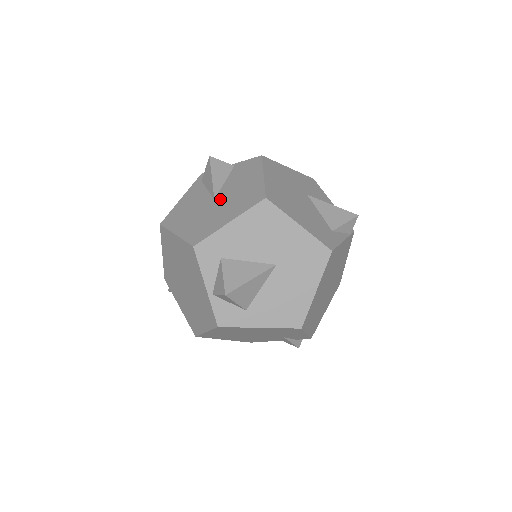
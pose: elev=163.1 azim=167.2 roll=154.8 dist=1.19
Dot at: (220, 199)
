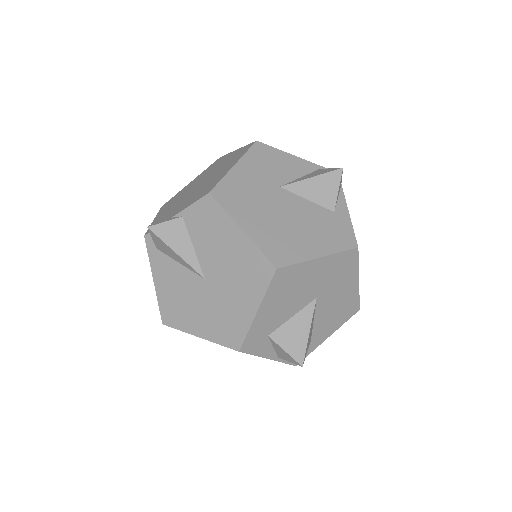
Dot at: (212, 278)
